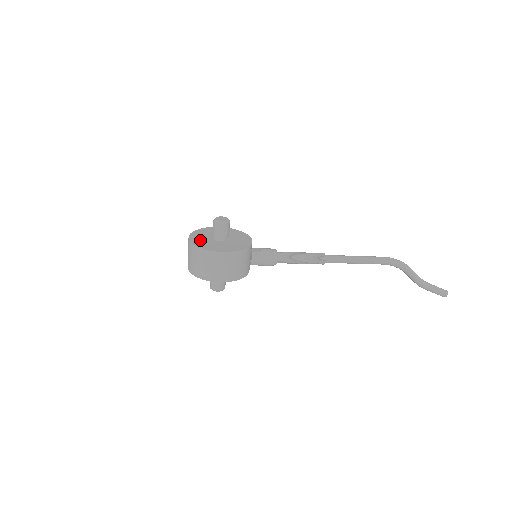
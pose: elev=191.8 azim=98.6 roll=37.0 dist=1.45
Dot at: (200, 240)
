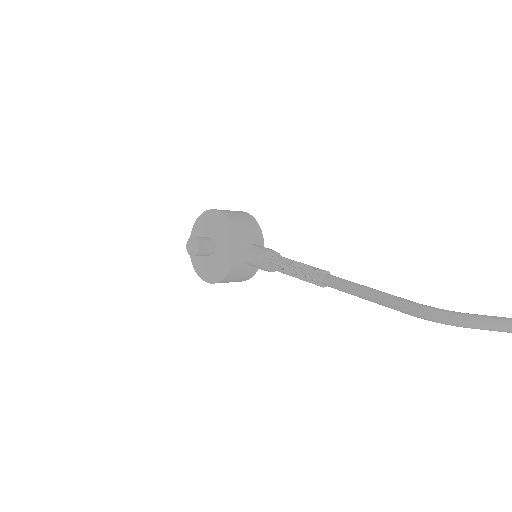
Dot at: occluded
